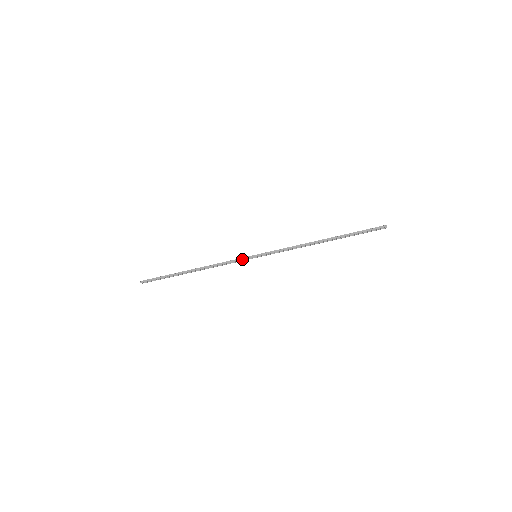
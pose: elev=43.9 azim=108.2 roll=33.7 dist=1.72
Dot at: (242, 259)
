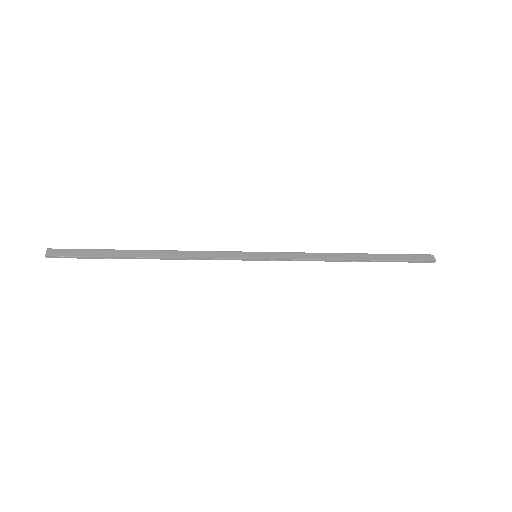
Dot at: occluded
